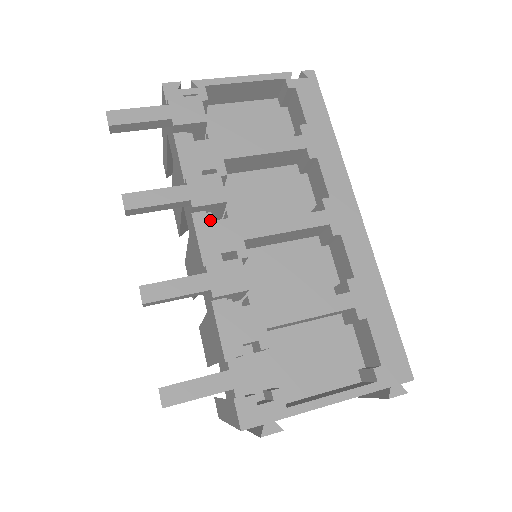
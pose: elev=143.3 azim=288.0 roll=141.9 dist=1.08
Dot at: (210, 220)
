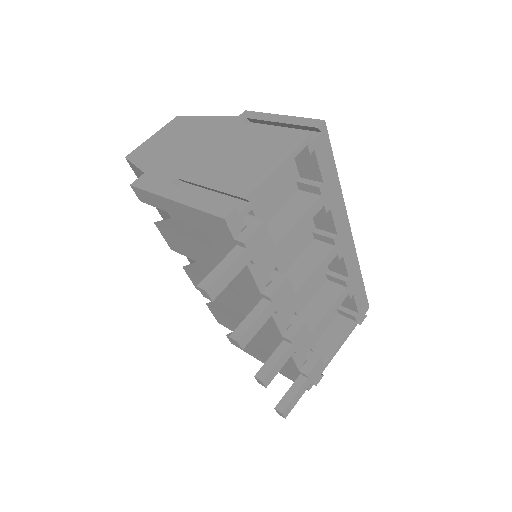
Dot at: occluded
